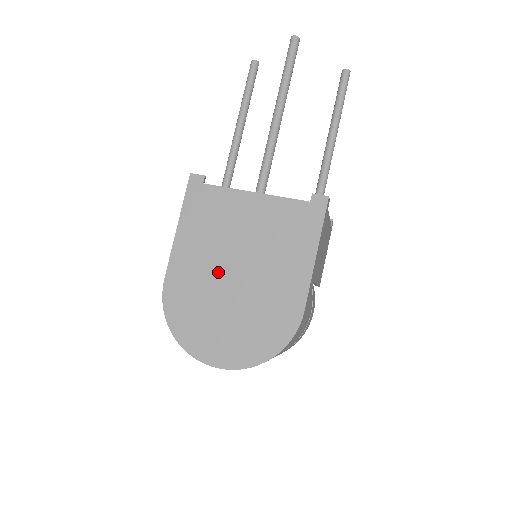
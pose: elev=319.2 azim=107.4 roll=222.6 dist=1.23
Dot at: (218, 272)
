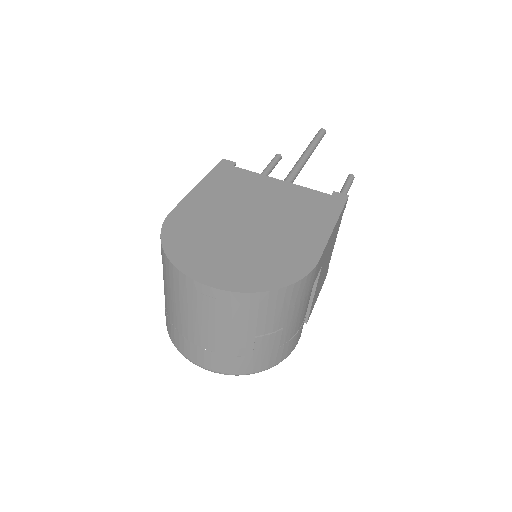
Dot at: (232, 217)
